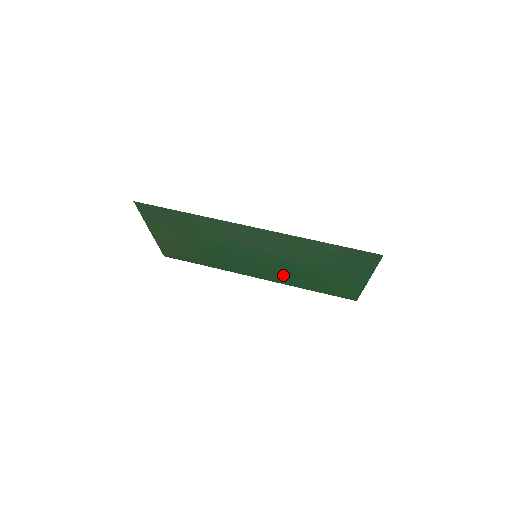
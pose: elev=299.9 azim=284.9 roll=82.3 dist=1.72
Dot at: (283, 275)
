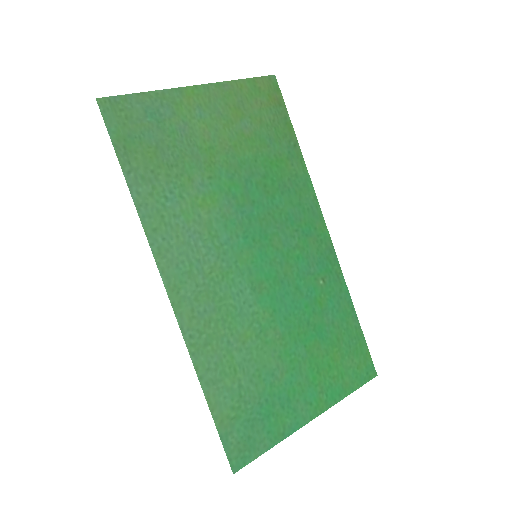
Dot at: (313, 279)
